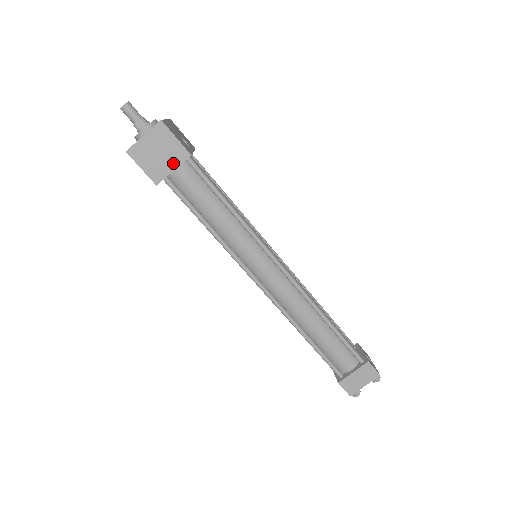
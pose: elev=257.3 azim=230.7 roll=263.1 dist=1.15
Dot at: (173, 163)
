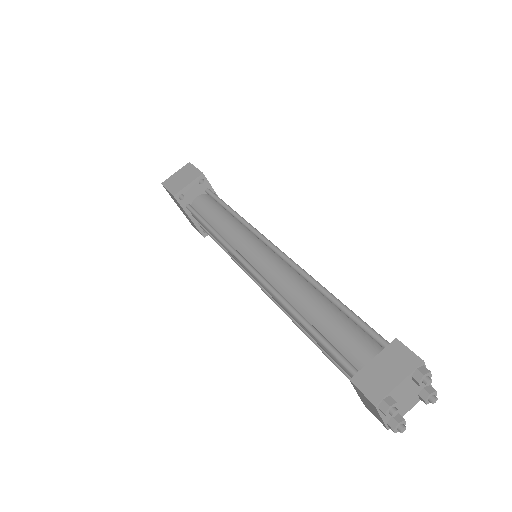
Dot at: (189, 181)
